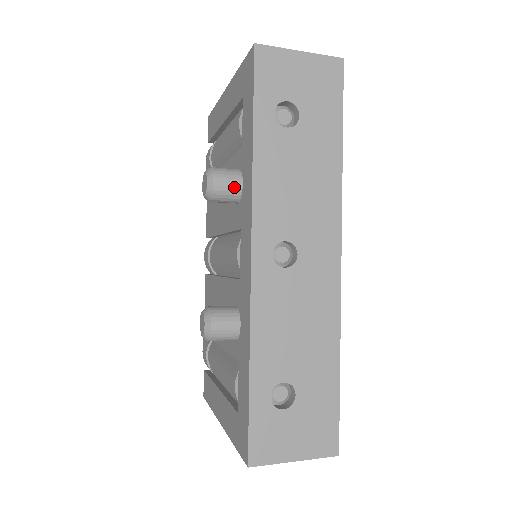
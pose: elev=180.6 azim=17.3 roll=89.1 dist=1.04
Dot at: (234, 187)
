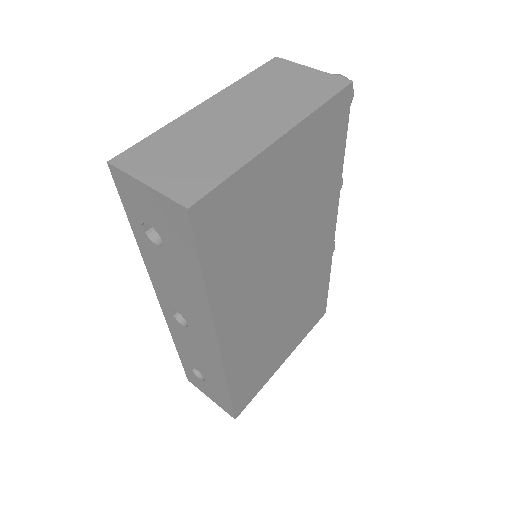
Dot at: occluded
